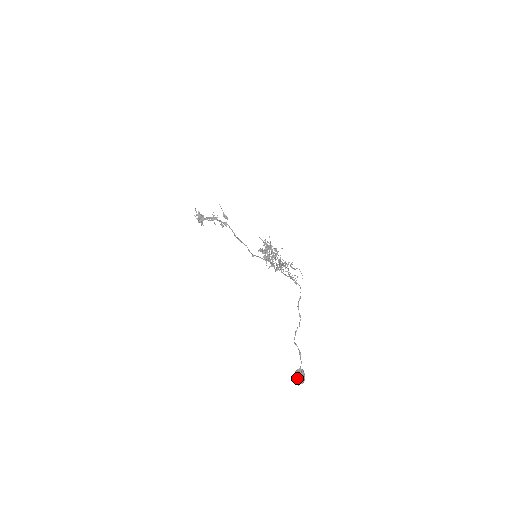
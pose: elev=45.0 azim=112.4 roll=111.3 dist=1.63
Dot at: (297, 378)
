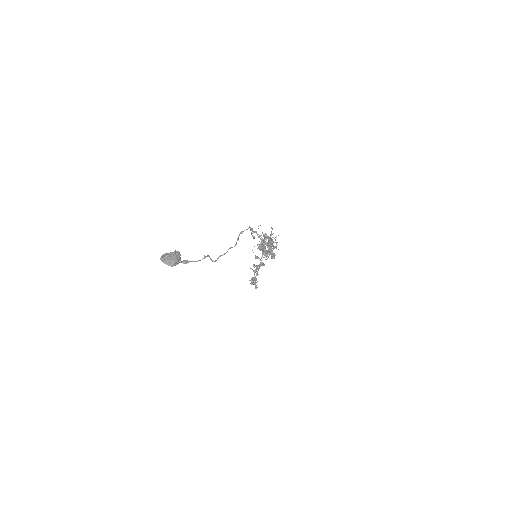
Dot at: (164, 256)
